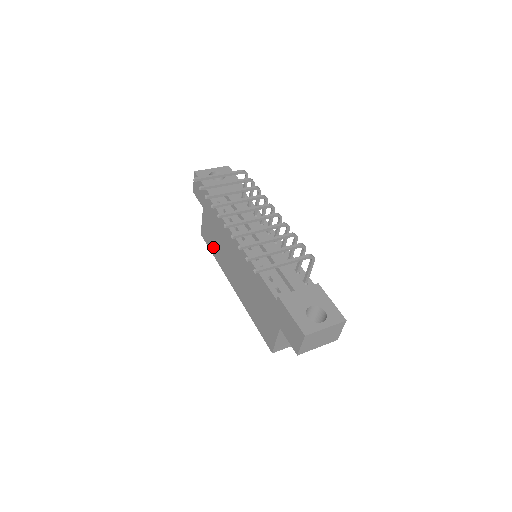
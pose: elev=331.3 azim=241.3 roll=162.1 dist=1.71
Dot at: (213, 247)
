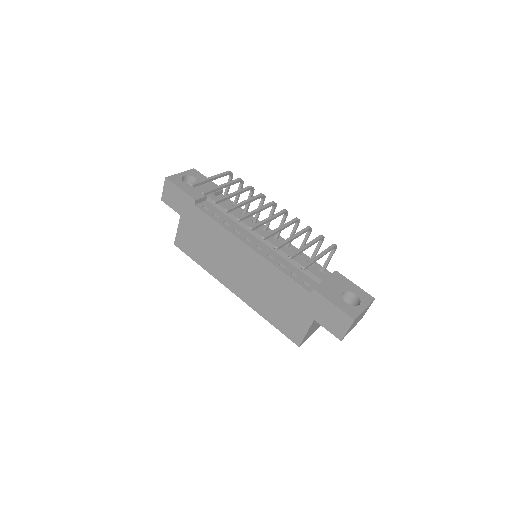
Dot at: (198, 255)
